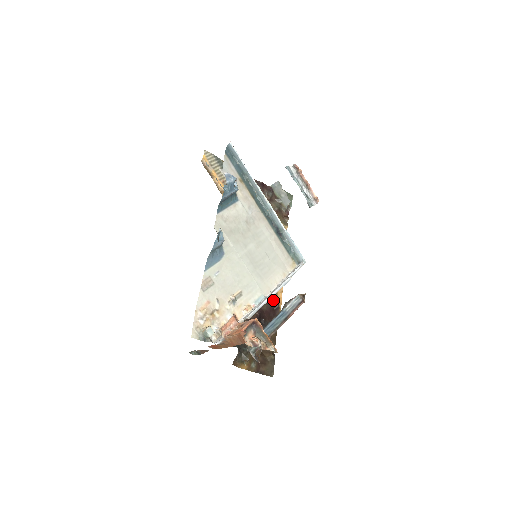
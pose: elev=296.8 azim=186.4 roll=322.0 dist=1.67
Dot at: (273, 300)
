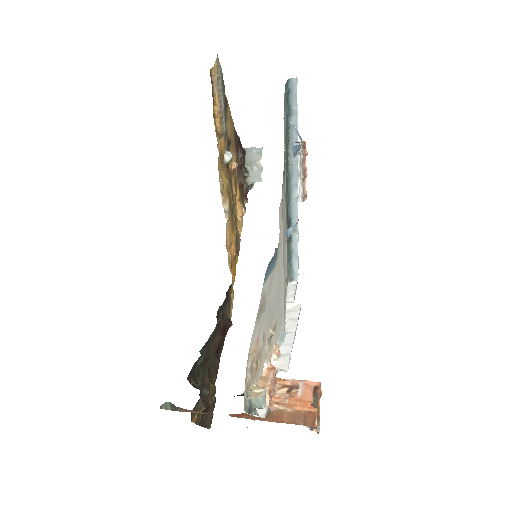
Dot at: (227, 314)
